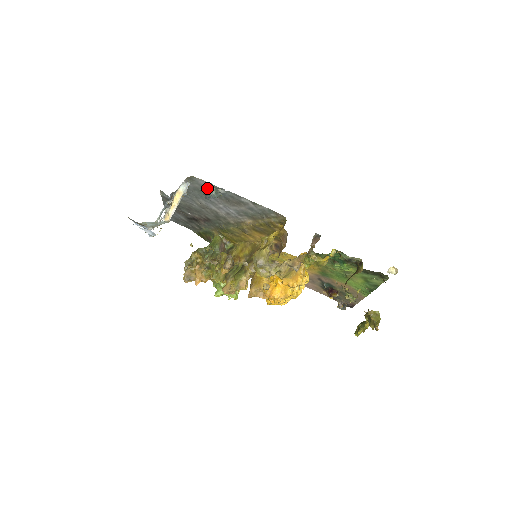
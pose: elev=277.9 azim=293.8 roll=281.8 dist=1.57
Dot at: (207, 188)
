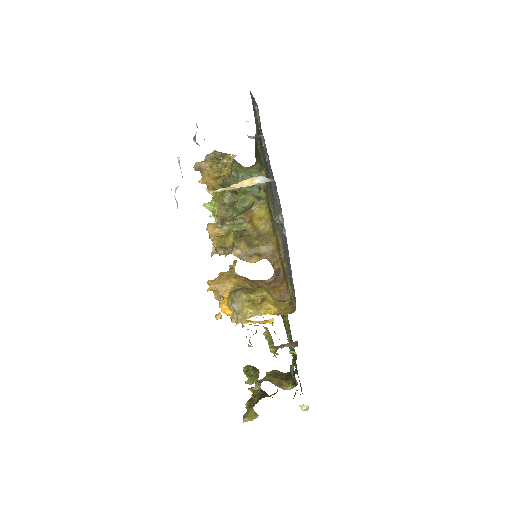
Dot at: occluded
